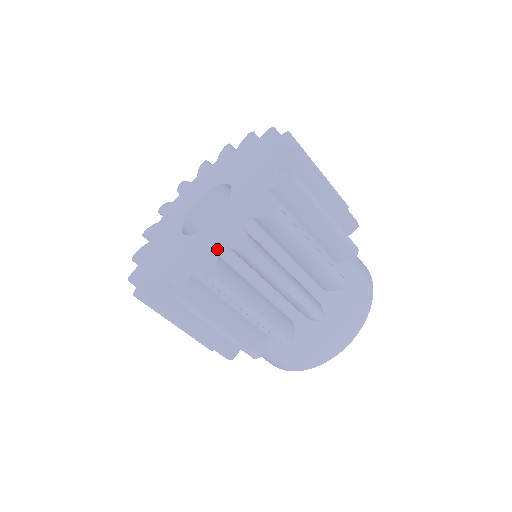
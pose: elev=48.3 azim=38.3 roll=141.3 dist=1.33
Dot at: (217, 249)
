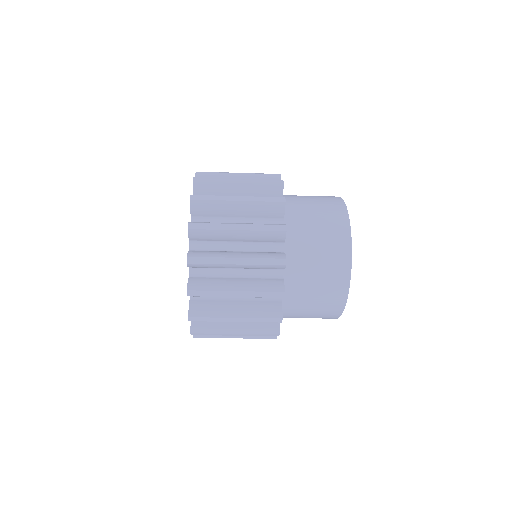
Dot at: occluded
